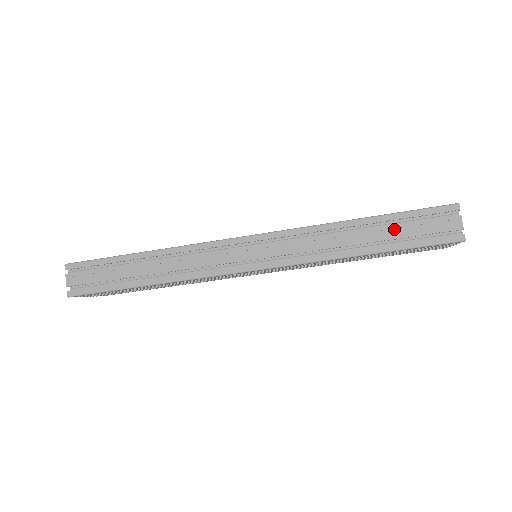
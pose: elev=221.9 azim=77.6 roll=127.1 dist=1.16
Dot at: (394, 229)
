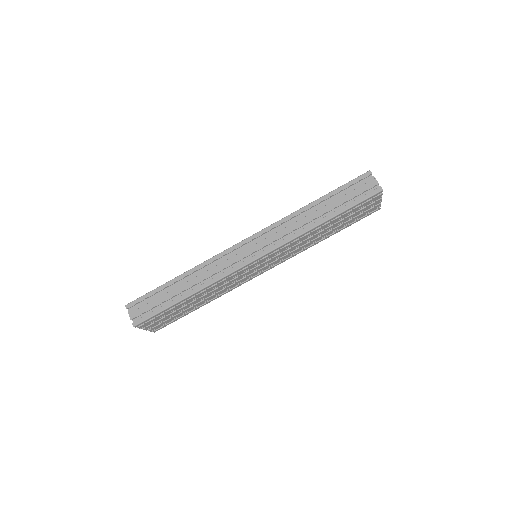
Dot at: (337, 200)
